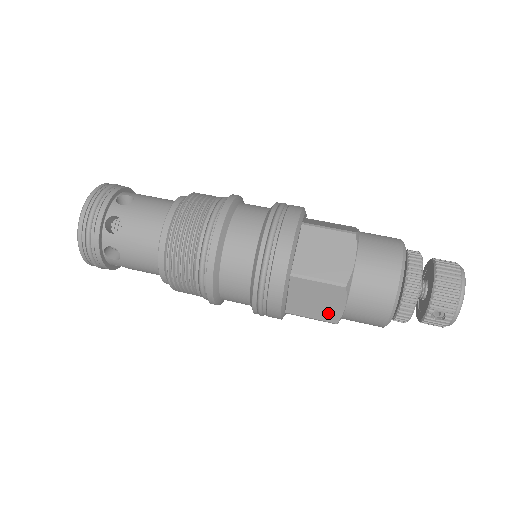
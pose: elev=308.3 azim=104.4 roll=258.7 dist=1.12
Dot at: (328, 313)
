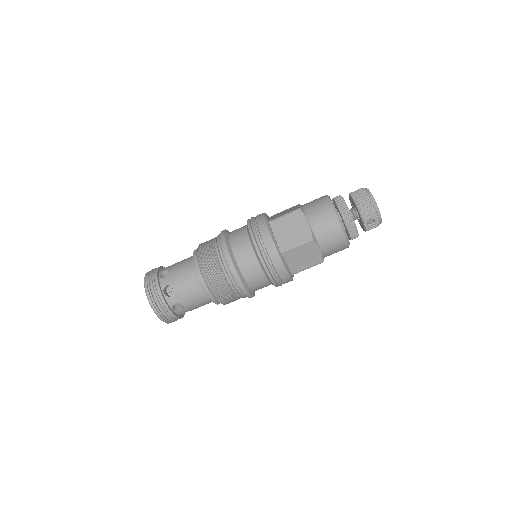
Dot at: (314, 259)
